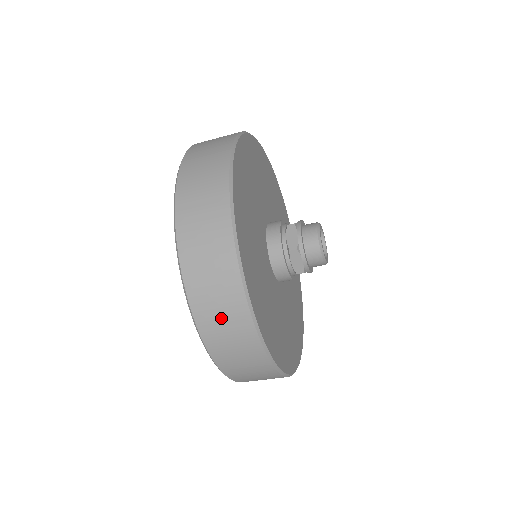
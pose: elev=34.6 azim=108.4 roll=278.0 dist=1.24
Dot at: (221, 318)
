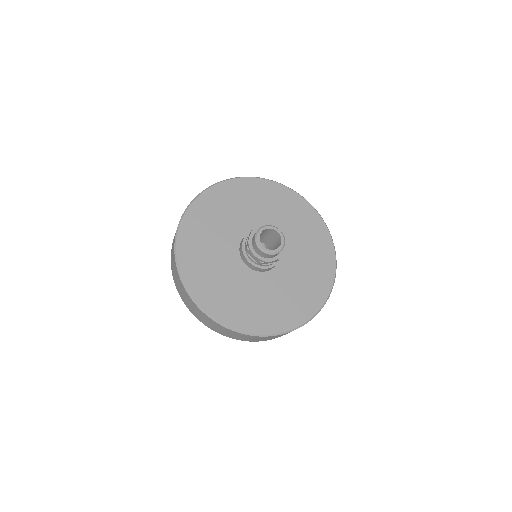
Dot at: (185, 298)
